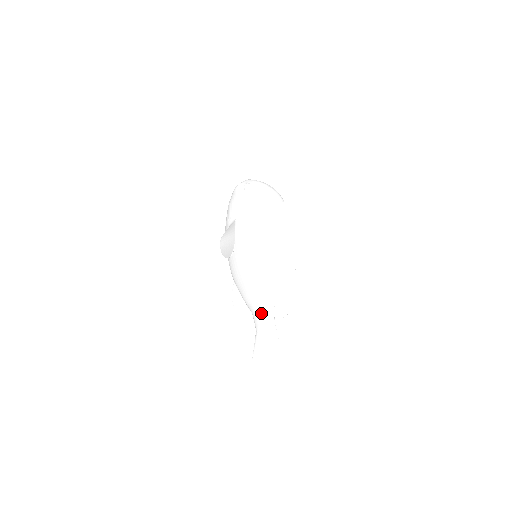
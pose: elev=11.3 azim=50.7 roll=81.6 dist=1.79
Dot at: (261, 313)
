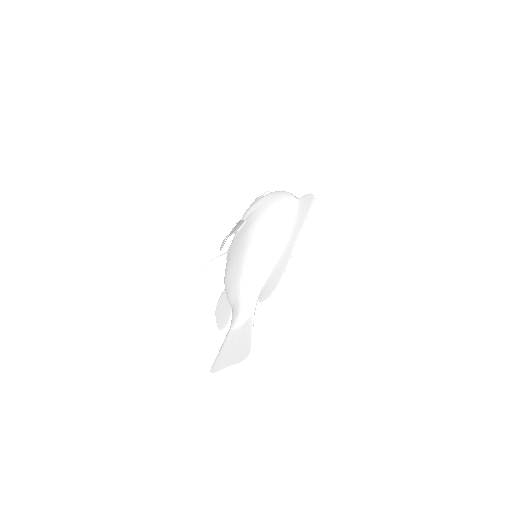
Dot at: (242, 301)
